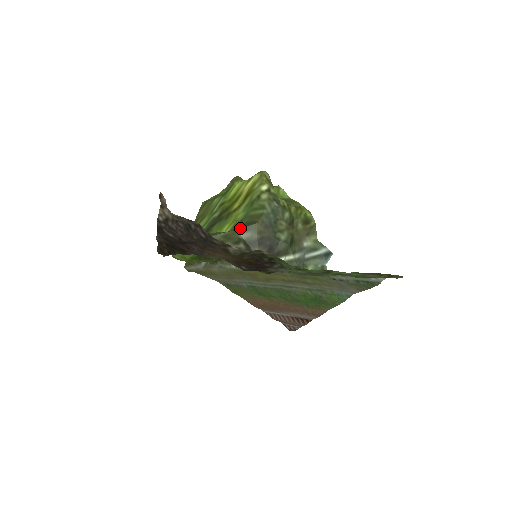
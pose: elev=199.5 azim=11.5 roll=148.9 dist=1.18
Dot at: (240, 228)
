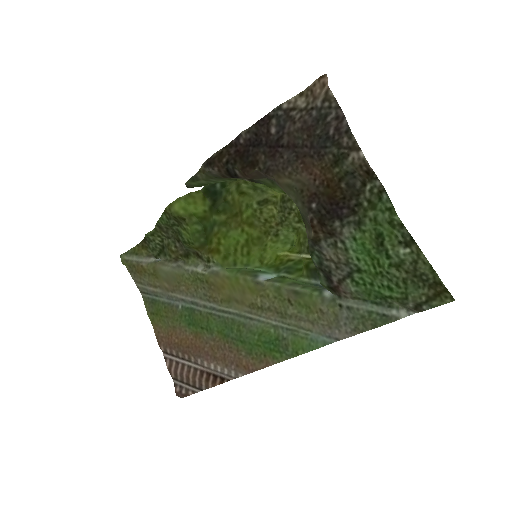
Dot at: occluded
